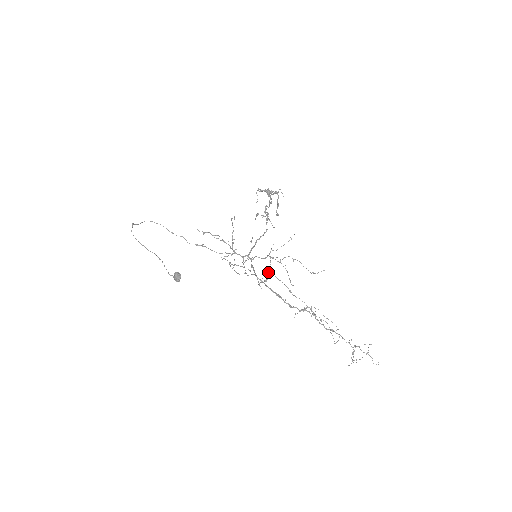
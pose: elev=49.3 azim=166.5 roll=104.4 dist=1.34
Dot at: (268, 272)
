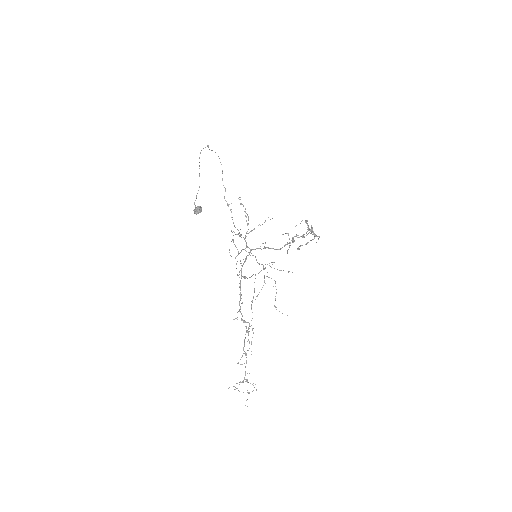
Dot at: (253, 274)
